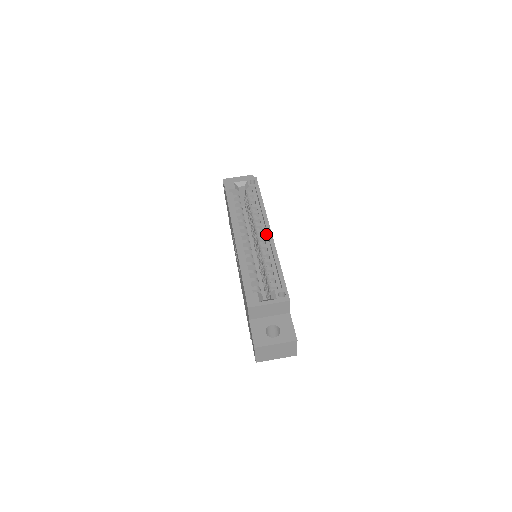
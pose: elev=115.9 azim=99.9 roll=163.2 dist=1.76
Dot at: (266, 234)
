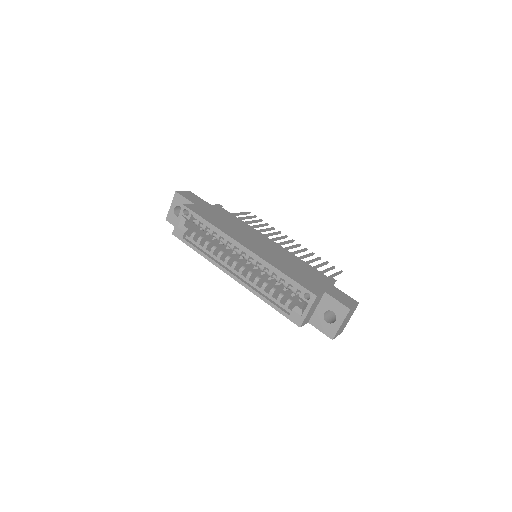
Dot at: (245, 251)
